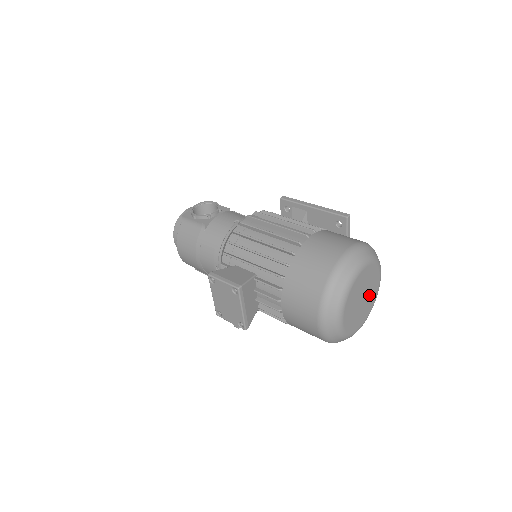
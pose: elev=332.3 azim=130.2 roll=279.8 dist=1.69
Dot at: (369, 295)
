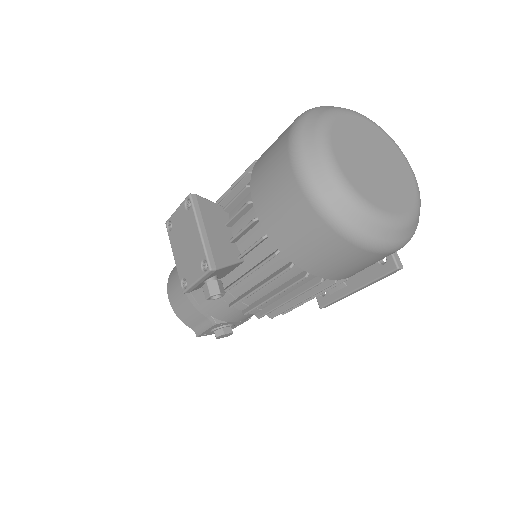
Dot at: (392, 173)
